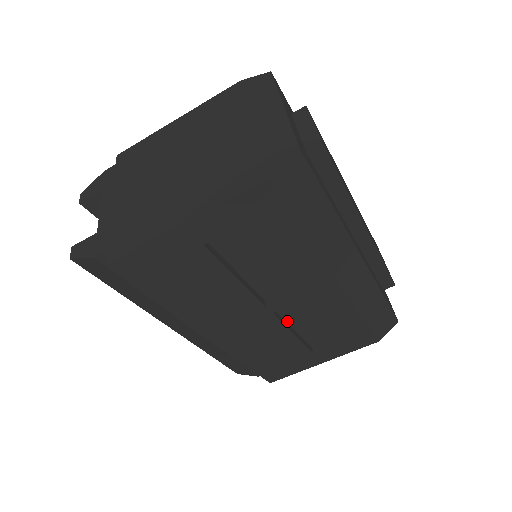
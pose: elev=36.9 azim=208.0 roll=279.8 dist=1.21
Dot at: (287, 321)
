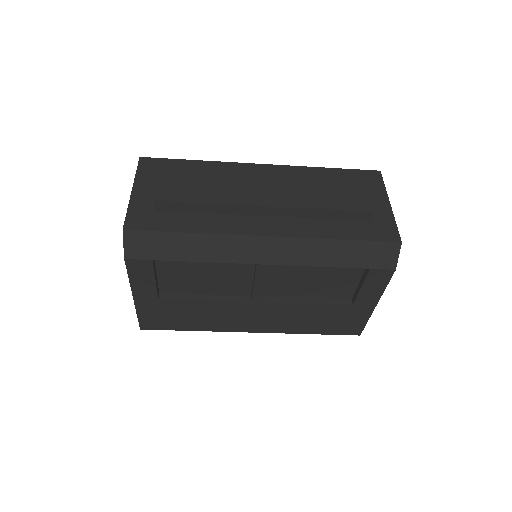
Dot at: (294, 297)
